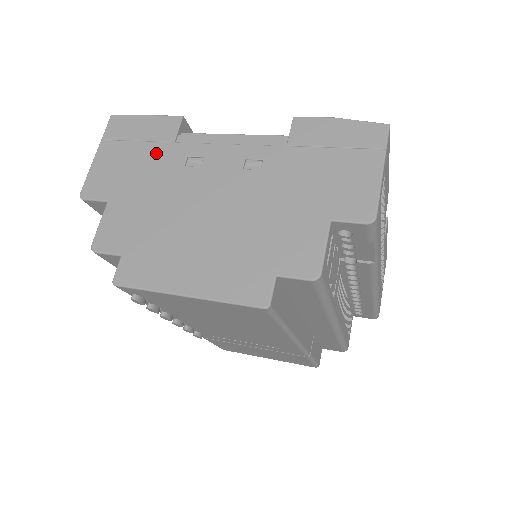
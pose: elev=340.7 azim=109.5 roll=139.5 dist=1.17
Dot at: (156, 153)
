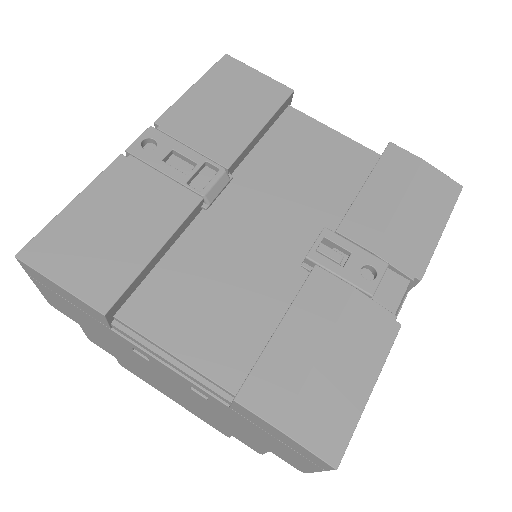
Dot at: (97, 325)
